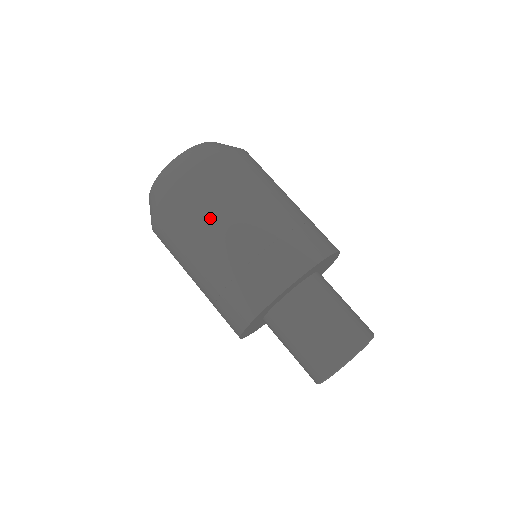
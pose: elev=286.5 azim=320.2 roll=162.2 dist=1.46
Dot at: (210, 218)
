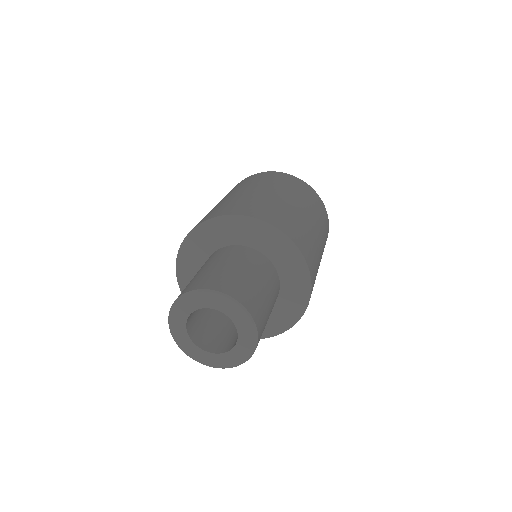
Dot at: (256, 184)
